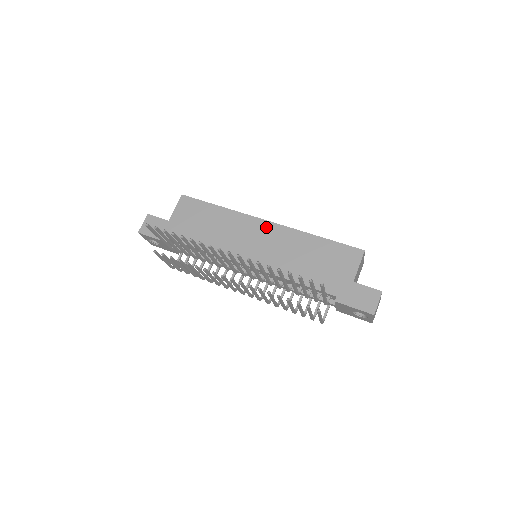
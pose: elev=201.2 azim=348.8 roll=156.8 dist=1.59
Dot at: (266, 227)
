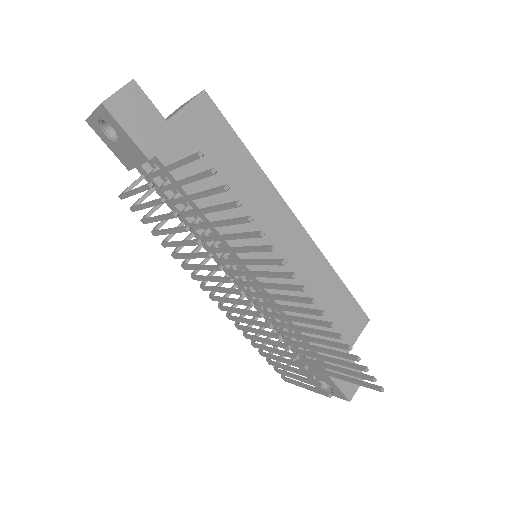
Dot at: (294, 228)
